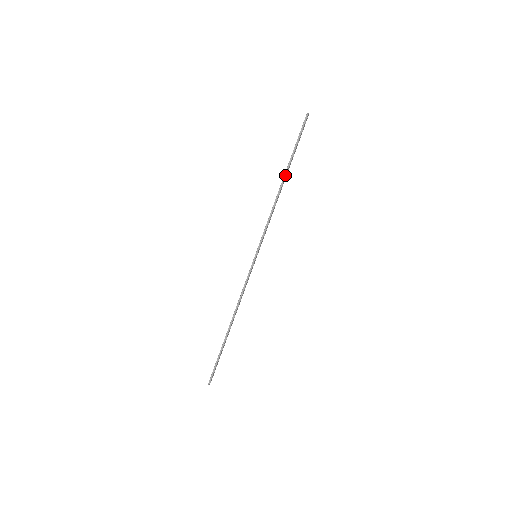
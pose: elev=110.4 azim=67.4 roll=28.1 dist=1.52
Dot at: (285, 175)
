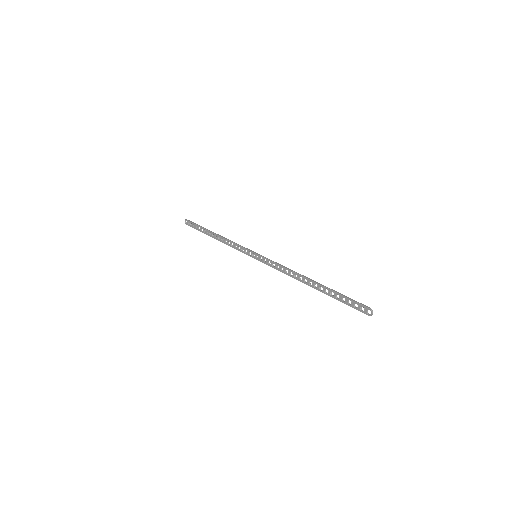
Dot at: (211, 231)
